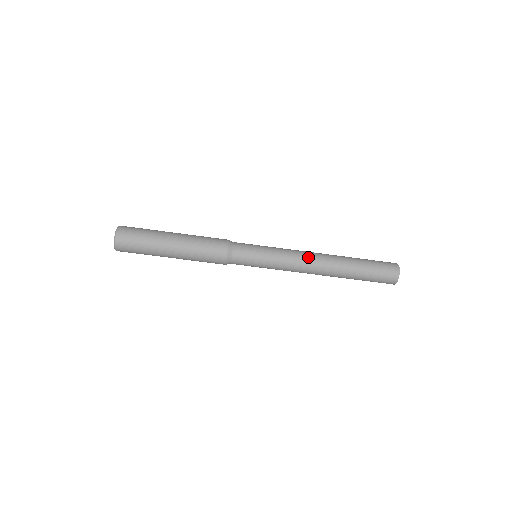
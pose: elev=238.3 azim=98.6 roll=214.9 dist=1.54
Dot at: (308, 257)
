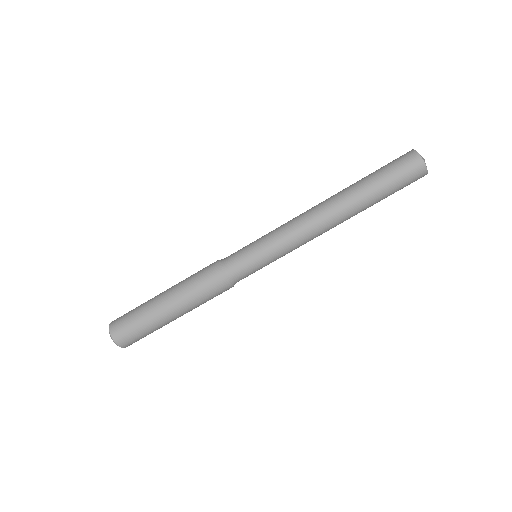
Dot at: (307, 218)
